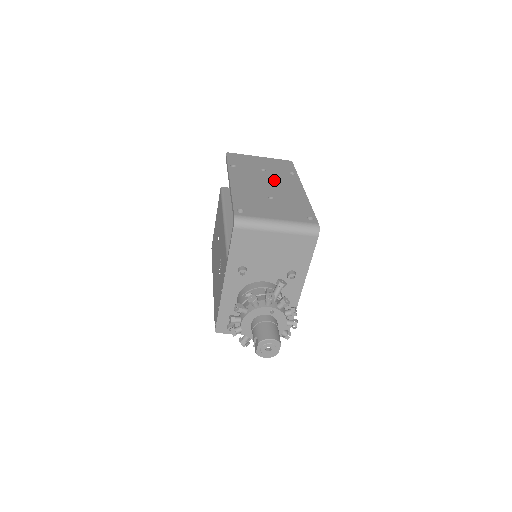
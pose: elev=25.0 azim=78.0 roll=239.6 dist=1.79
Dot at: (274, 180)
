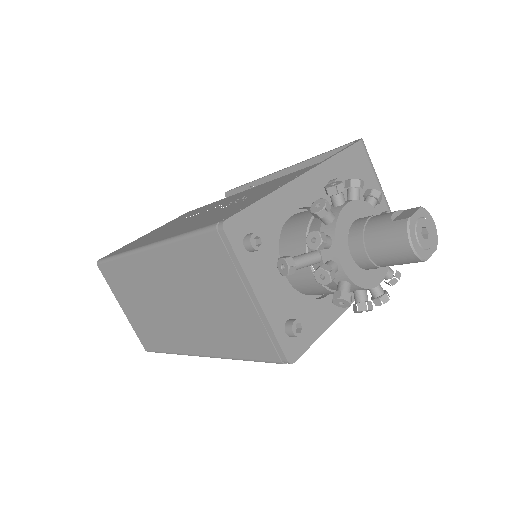
Dot at: occluded
